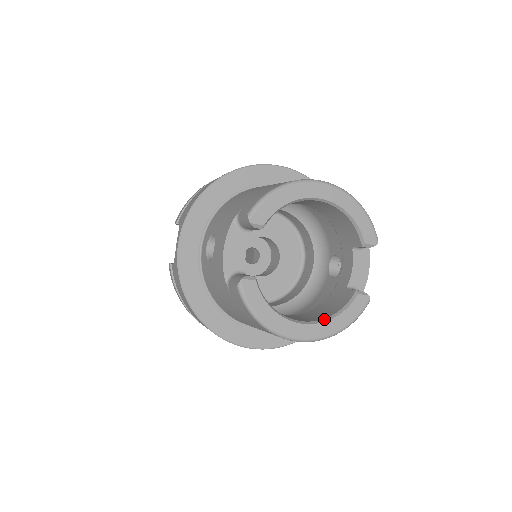
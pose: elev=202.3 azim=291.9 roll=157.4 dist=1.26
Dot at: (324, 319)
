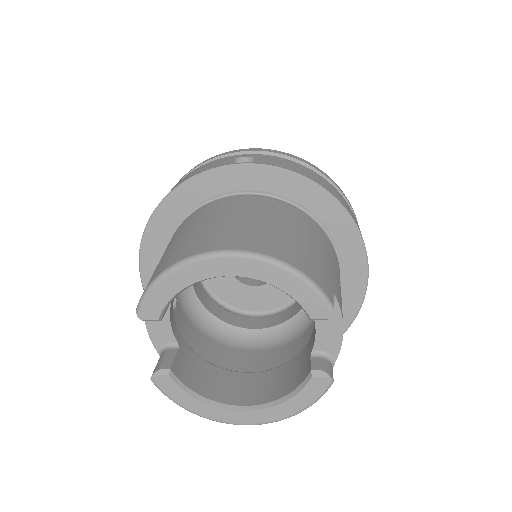
Dot at: (271, 403)
